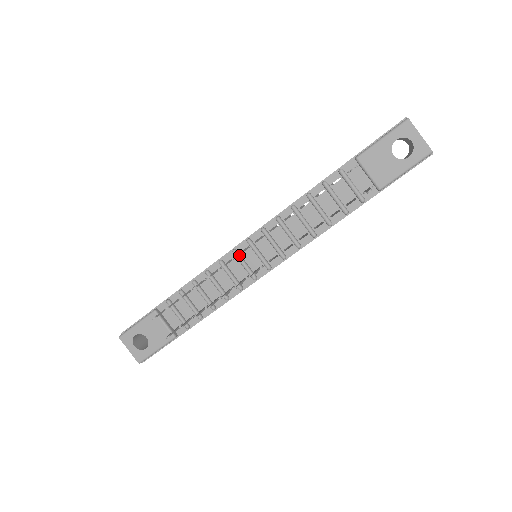
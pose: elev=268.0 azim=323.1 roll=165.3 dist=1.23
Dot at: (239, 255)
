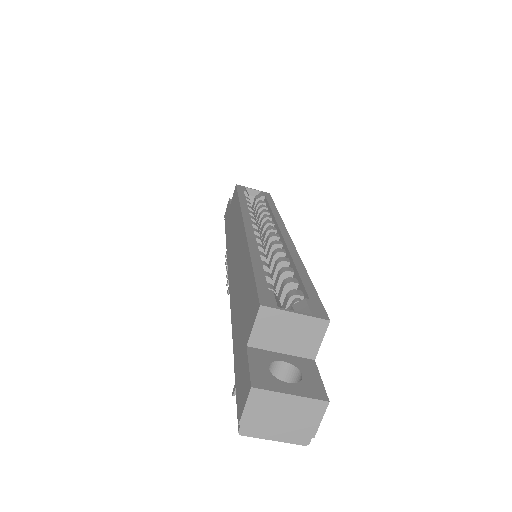
Dot at: occluded
